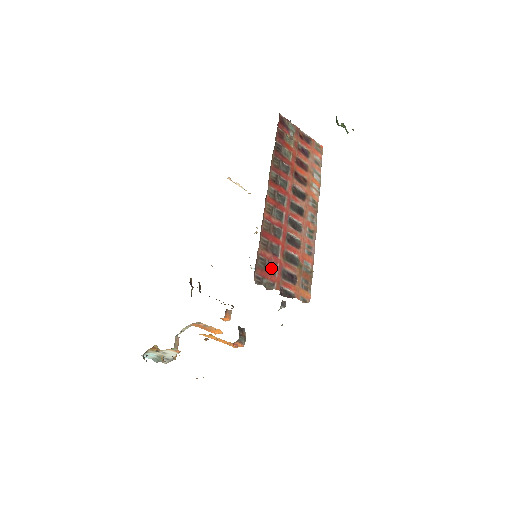
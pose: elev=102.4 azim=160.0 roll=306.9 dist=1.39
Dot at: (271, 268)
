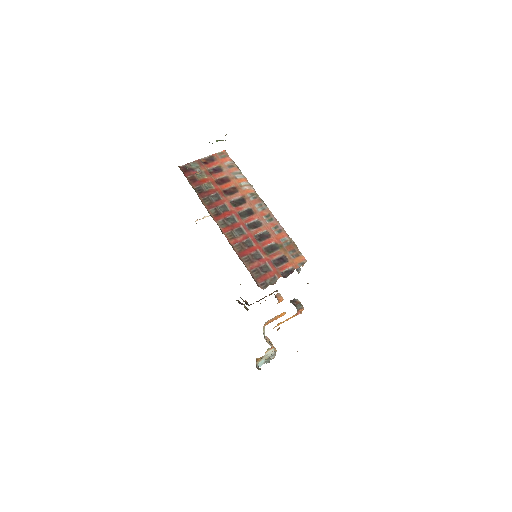
Dot at: (265, 269)
